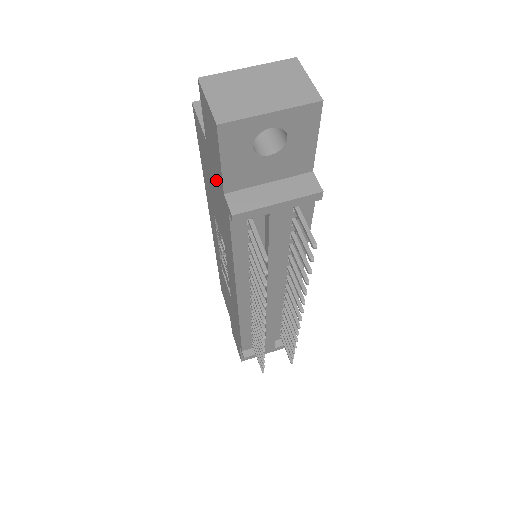
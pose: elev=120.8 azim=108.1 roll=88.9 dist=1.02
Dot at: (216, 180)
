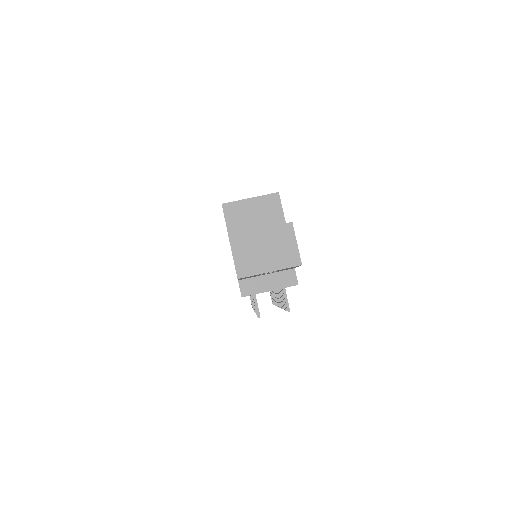
Dot at: occluded
